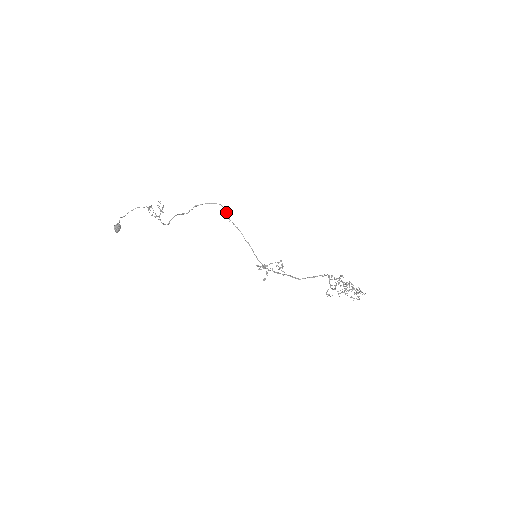
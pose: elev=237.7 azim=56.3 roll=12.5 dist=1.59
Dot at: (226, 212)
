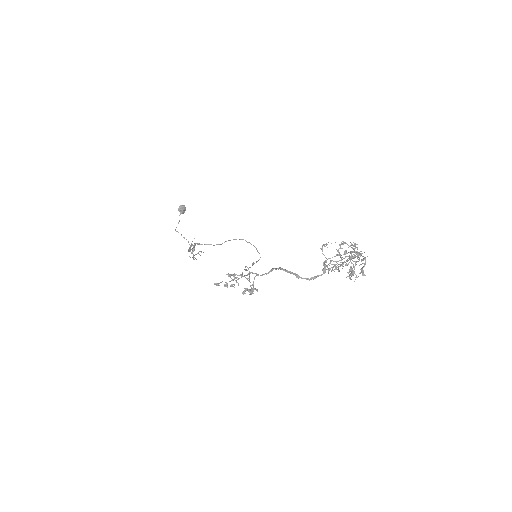
Dot at: (257, 261)
